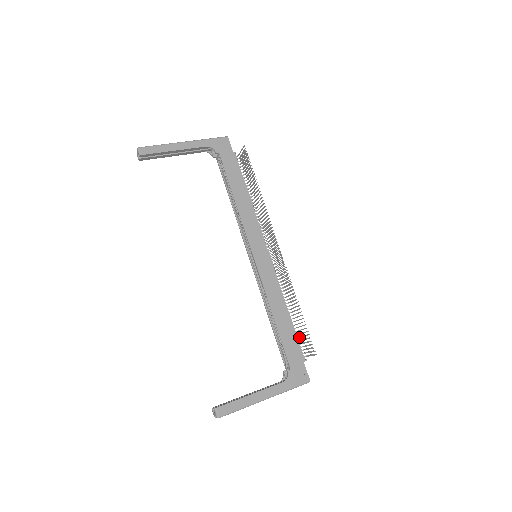
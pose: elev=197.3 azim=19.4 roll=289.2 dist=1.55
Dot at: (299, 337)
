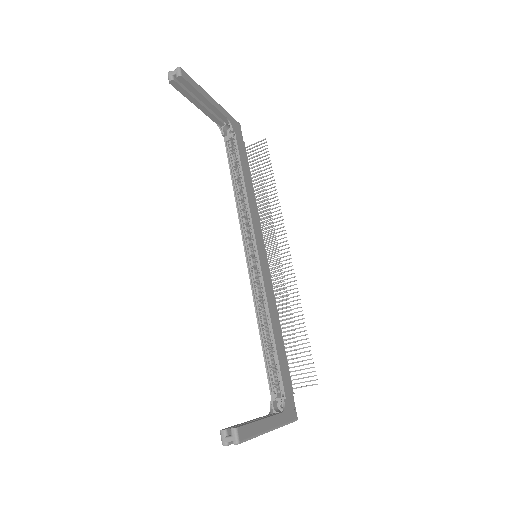
Dot at: (287, 363)
